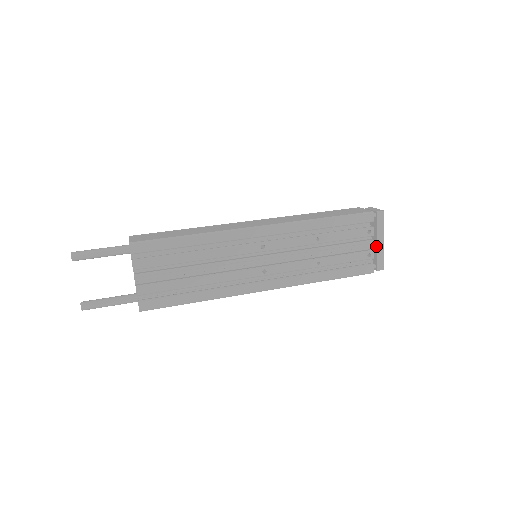
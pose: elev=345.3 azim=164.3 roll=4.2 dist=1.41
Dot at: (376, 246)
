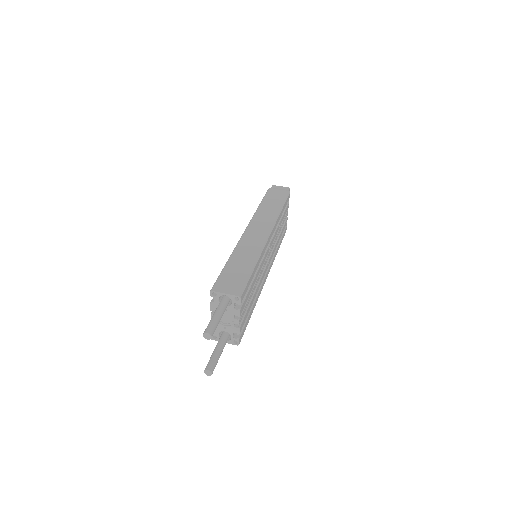
Dot at: occluded
